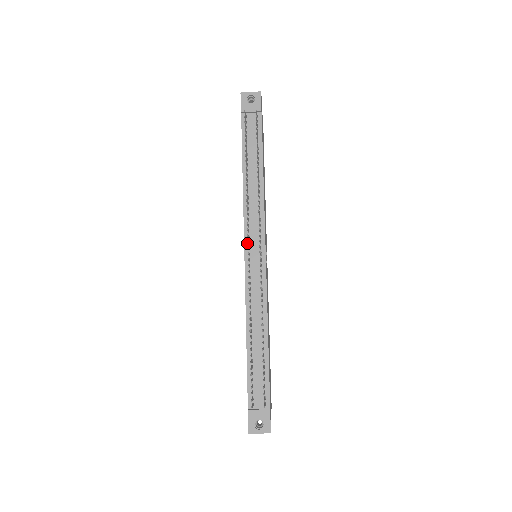
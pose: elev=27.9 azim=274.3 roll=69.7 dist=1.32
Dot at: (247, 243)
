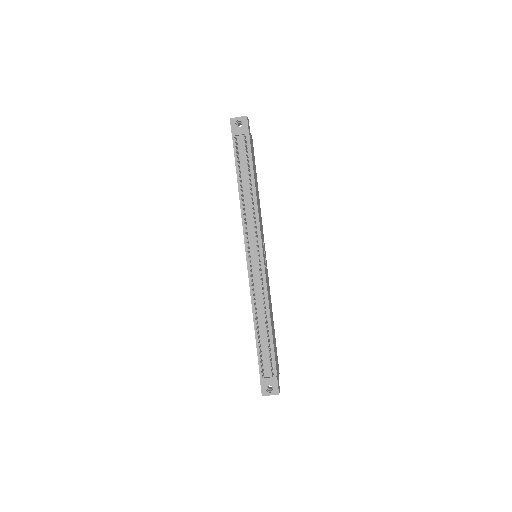
Dot at: occluded
